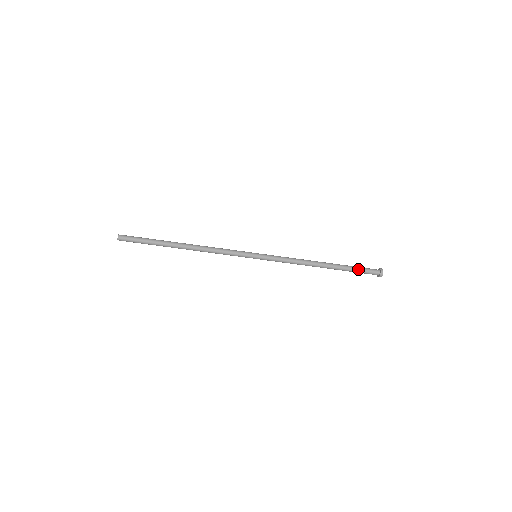
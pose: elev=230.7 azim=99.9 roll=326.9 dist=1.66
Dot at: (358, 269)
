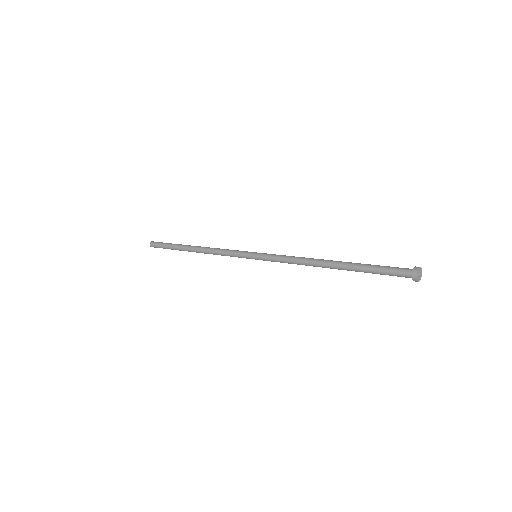
Dot at: (377, 272)
